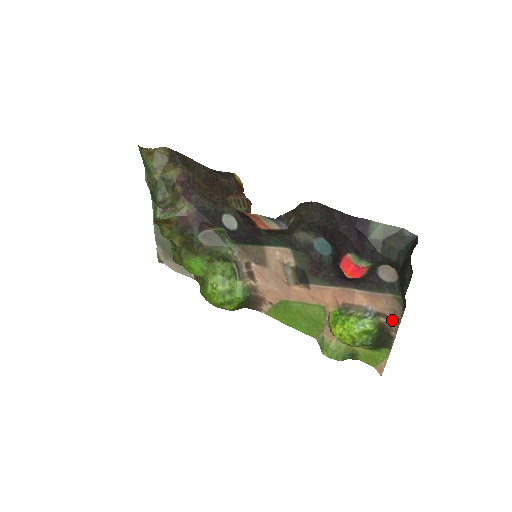
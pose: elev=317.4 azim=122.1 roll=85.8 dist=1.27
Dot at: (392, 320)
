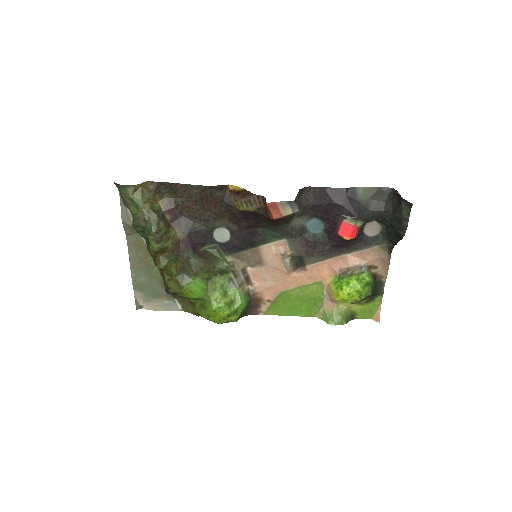
Dot at: (381, 268)
